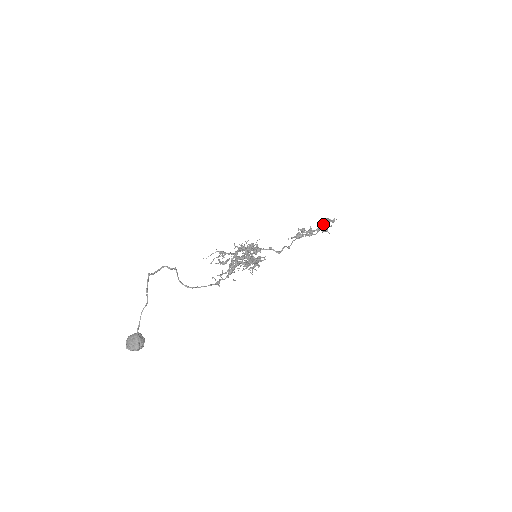
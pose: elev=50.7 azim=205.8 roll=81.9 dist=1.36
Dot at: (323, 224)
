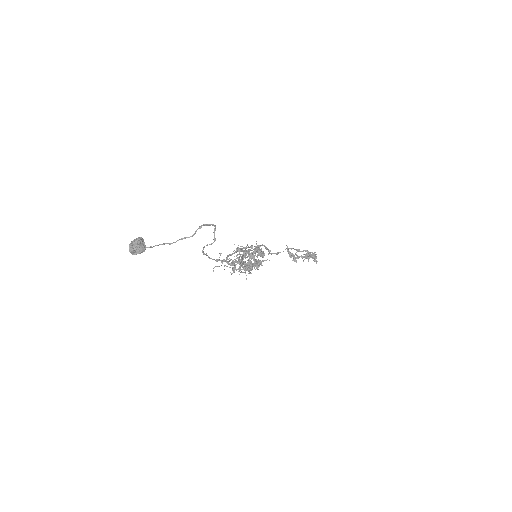
Dot at: (310, 257)
